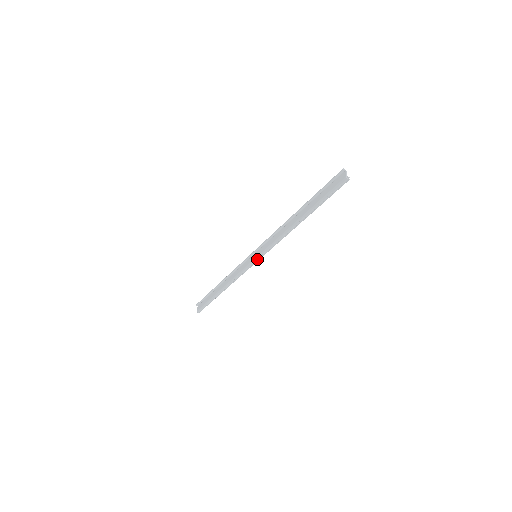
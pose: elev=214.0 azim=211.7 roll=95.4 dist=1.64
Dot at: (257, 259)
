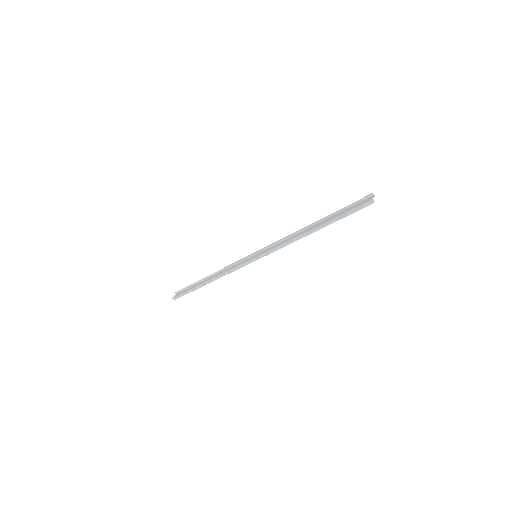
Dot at: (256, 258)
